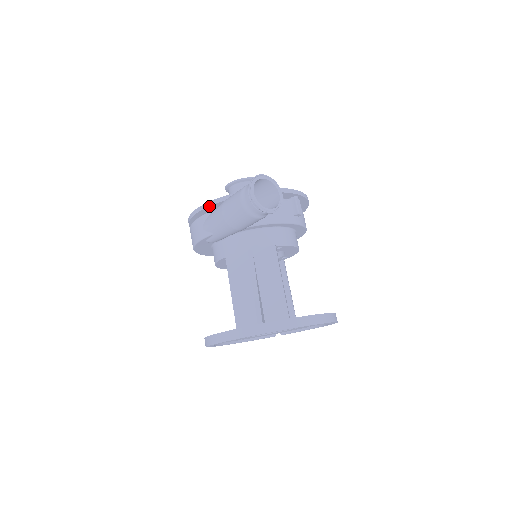
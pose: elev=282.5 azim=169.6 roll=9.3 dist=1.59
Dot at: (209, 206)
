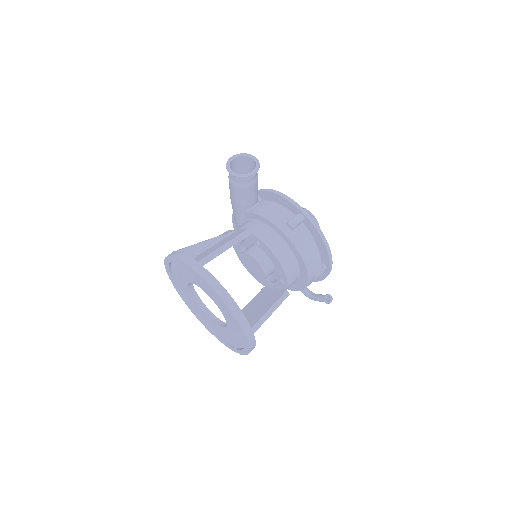
Dot at: occluded
